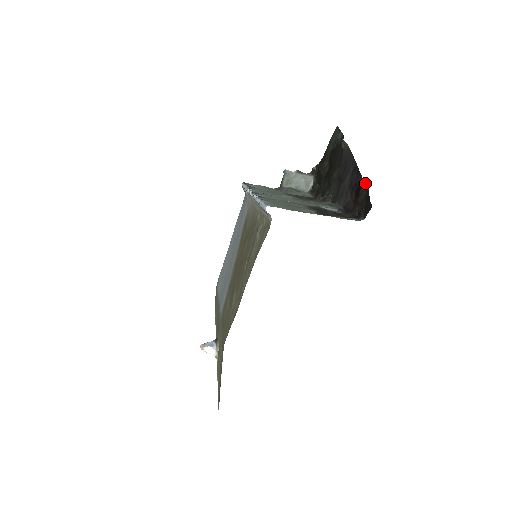
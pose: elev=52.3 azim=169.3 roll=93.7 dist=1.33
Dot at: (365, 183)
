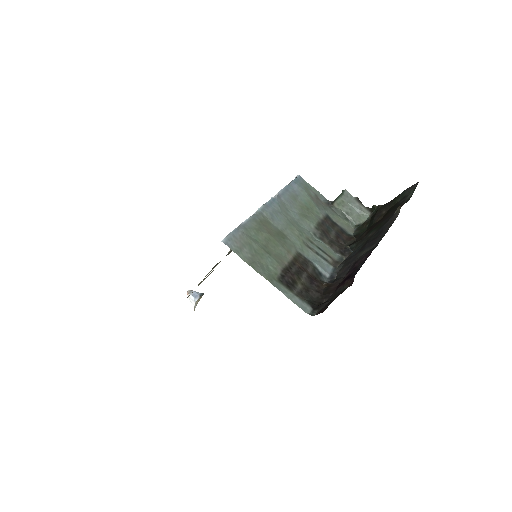
Dot at: (354, 277)
